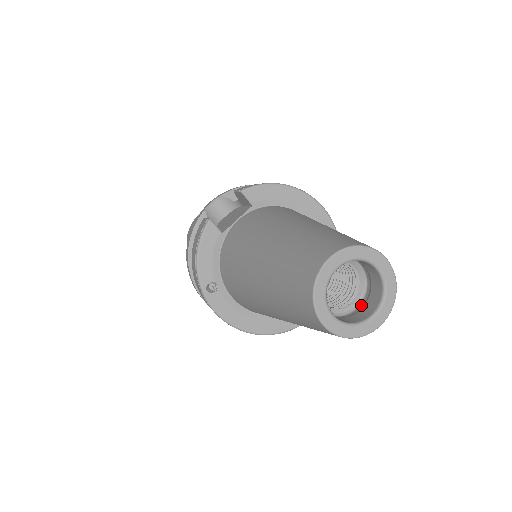
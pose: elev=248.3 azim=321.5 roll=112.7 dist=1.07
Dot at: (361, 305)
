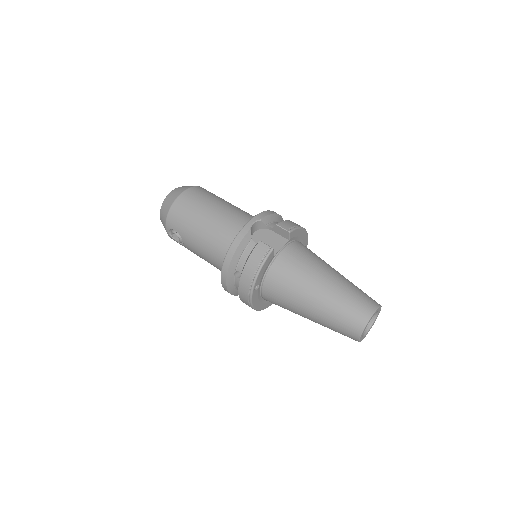
Dot at: occluded
